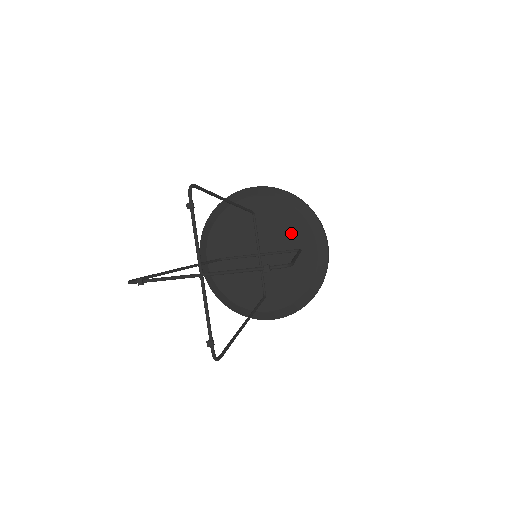
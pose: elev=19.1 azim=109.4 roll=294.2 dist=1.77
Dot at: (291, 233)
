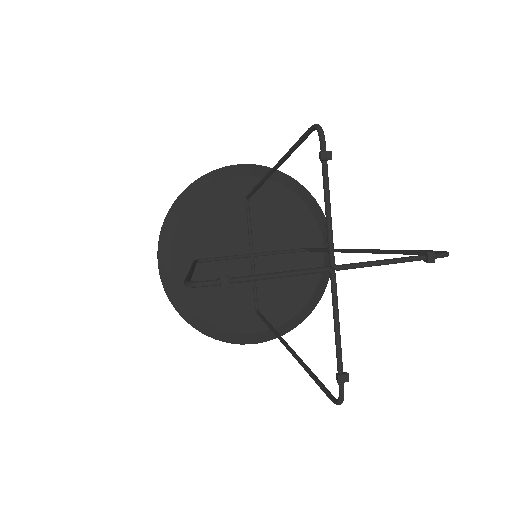
Dot at: (293, 228)
